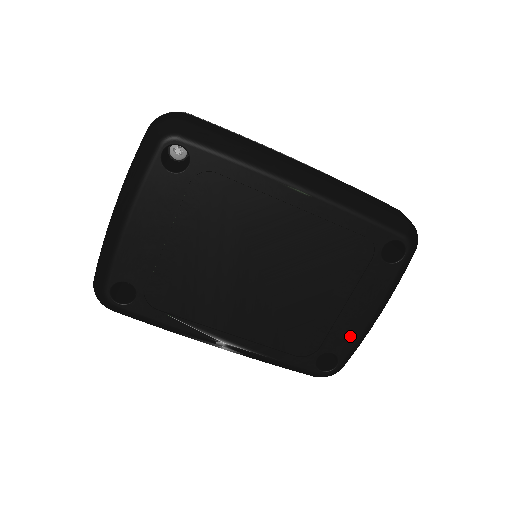
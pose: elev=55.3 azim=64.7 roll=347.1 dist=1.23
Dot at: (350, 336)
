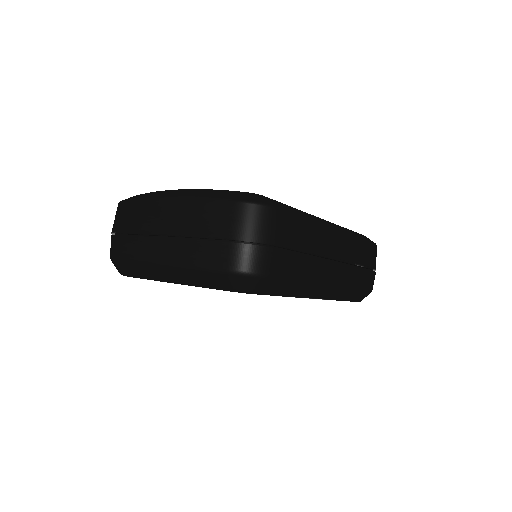
Dot at: occluded
